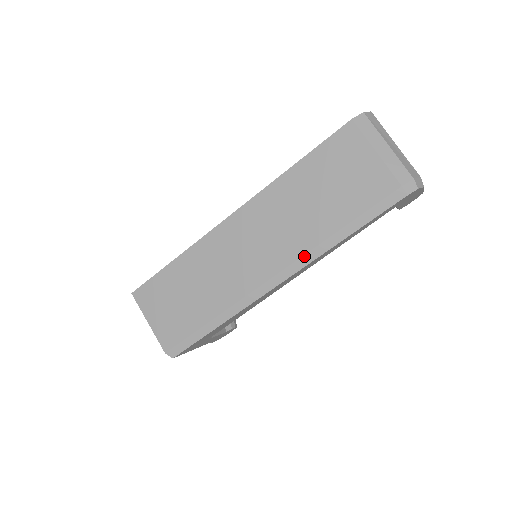
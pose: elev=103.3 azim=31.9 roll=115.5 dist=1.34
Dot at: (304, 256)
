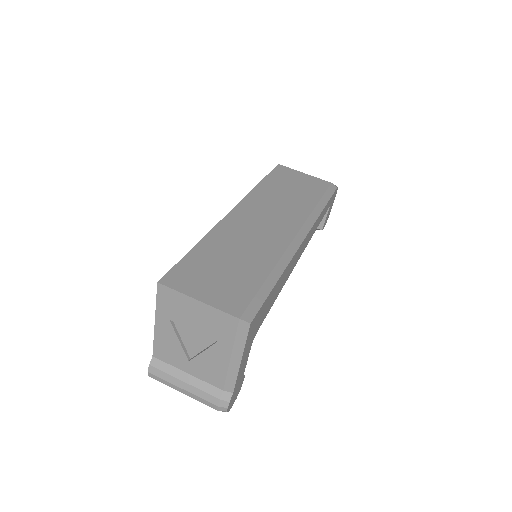
Dot at: (308, 218)
